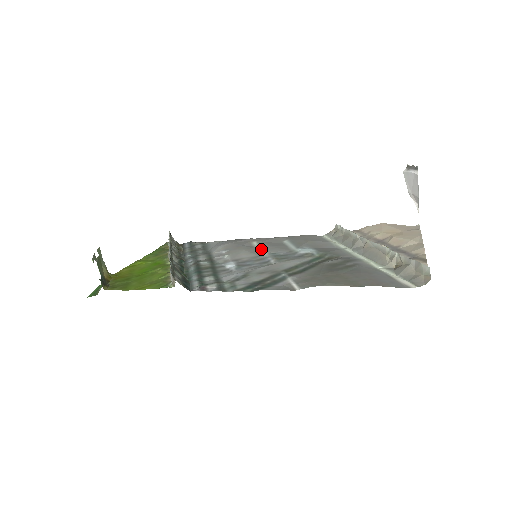
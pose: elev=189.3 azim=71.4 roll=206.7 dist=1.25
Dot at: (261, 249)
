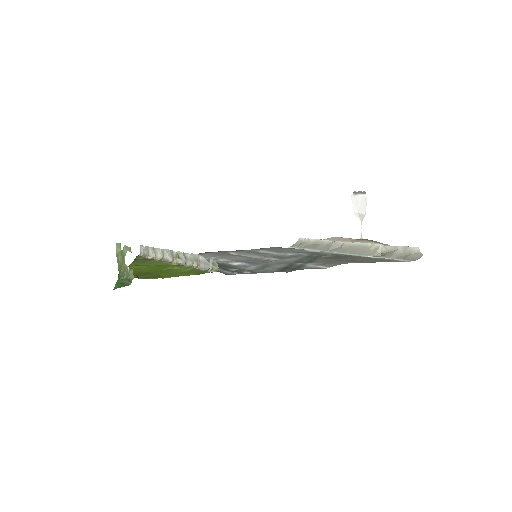
Dot at: (247, 255)
